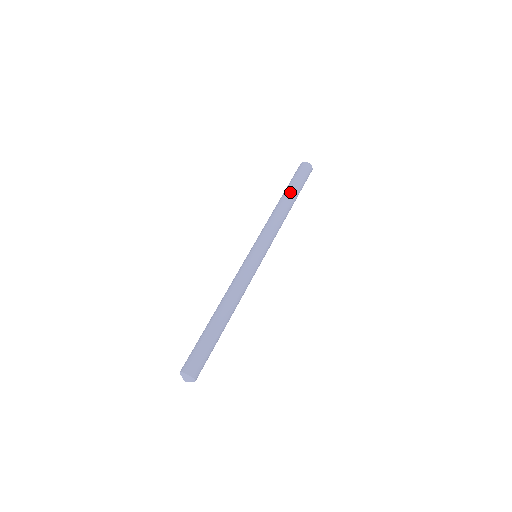
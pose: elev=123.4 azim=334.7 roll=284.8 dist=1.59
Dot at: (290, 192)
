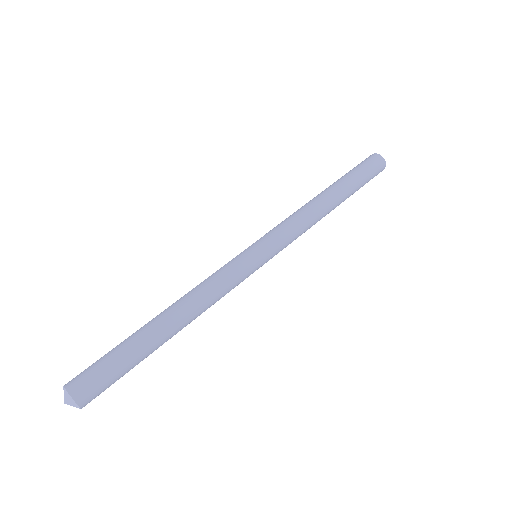
Dot at: (332, 184)
